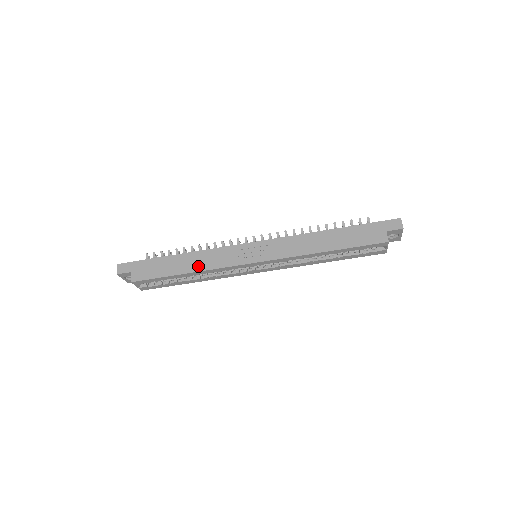
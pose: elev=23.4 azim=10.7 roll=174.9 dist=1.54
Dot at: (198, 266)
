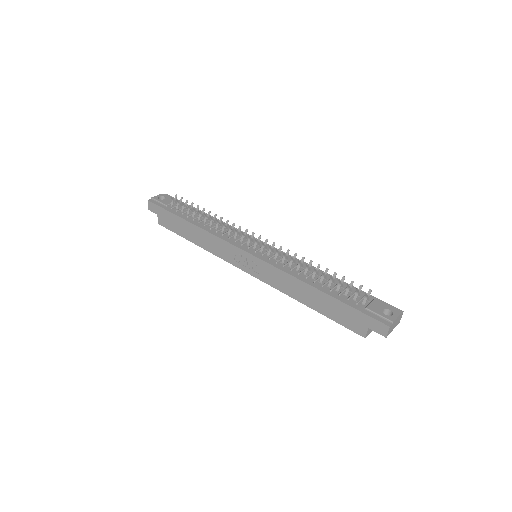
Dot at: (204, 244)
